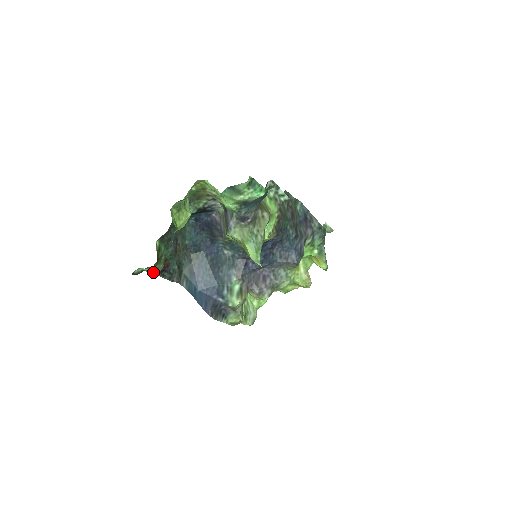
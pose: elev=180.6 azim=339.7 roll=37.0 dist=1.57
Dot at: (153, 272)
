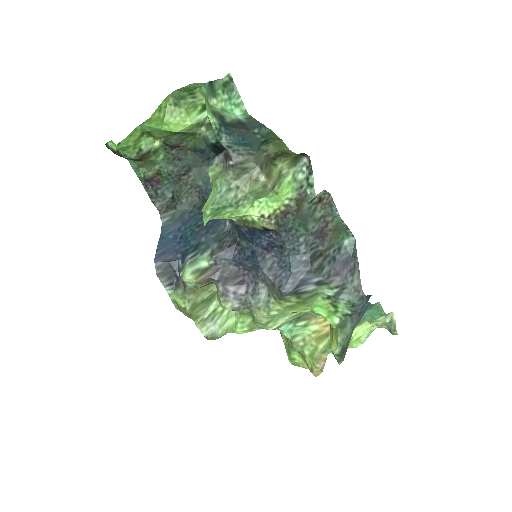
Dot at: (137, 172)
